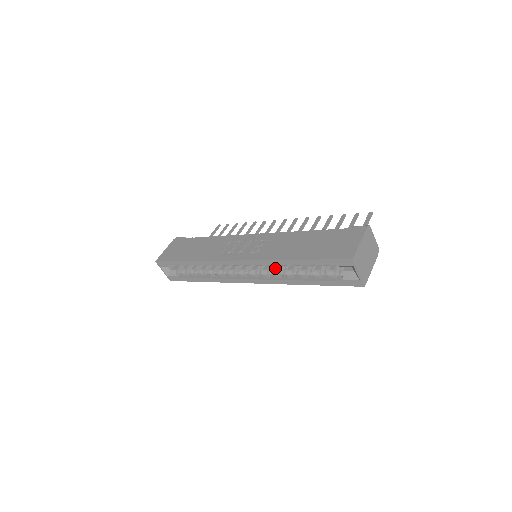
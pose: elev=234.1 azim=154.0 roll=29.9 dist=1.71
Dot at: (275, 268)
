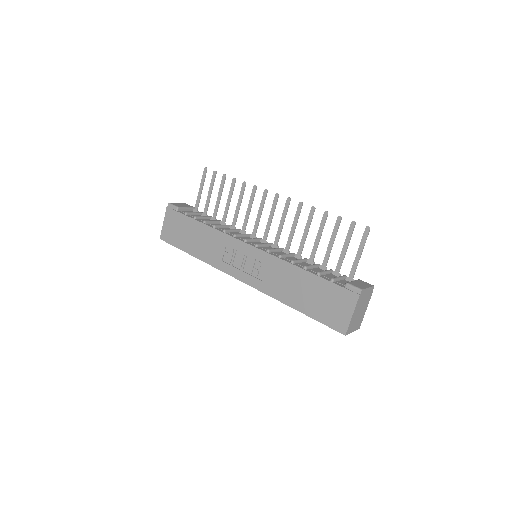
Dot at: occluded
